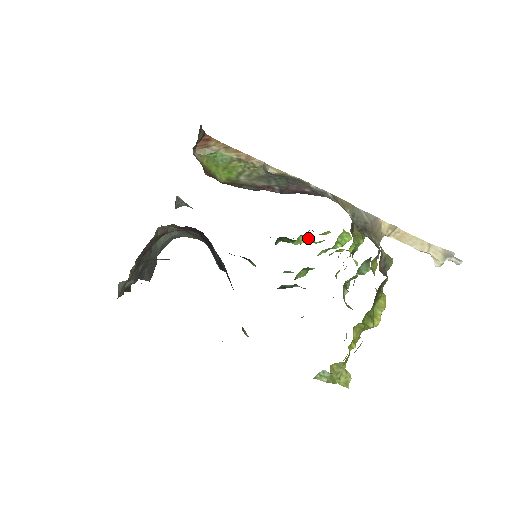
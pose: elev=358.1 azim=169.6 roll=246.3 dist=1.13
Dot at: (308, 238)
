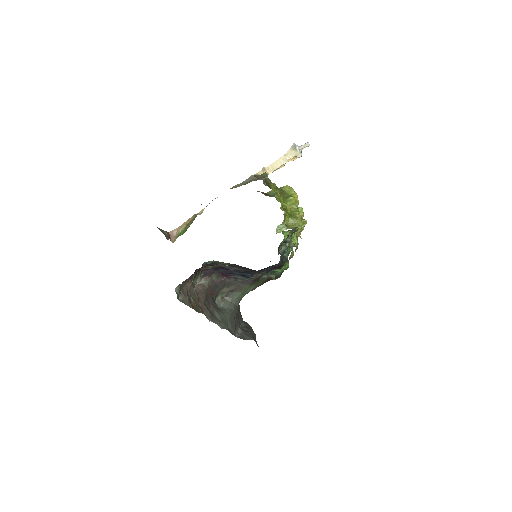
Dot at: occluded
